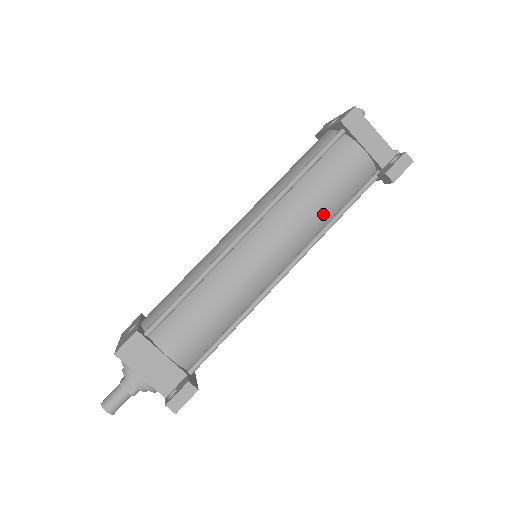
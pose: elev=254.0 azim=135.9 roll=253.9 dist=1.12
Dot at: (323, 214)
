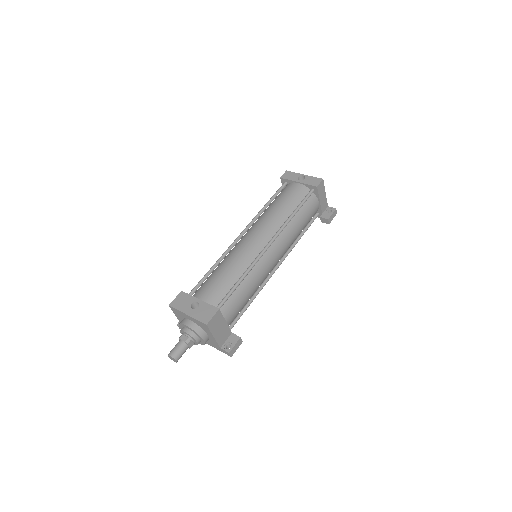
Dot at: occluded
